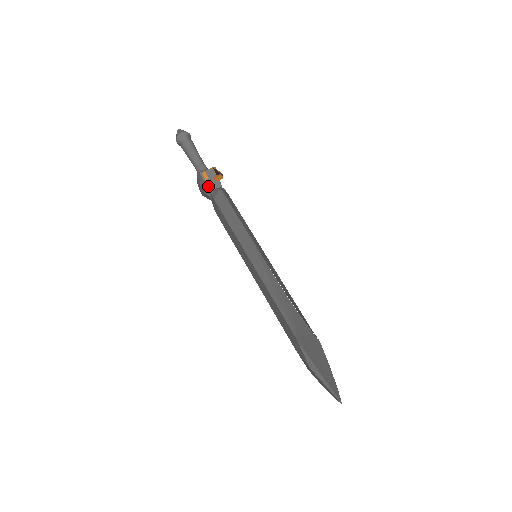
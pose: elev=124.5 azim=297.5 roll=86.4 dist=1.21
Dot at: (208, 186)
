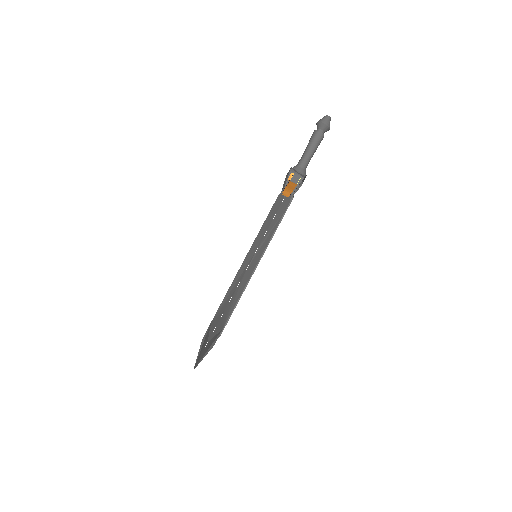
Dot at: (286, 183)
